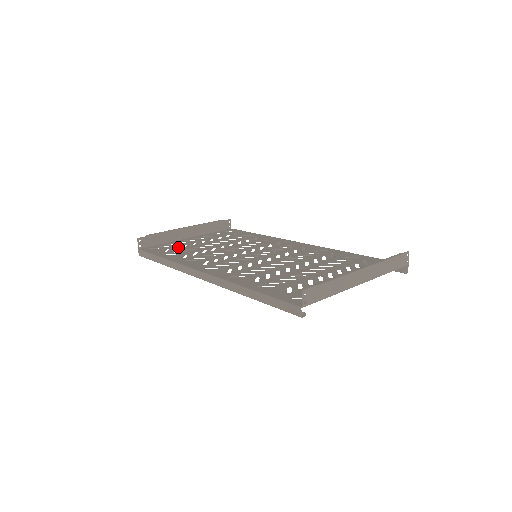
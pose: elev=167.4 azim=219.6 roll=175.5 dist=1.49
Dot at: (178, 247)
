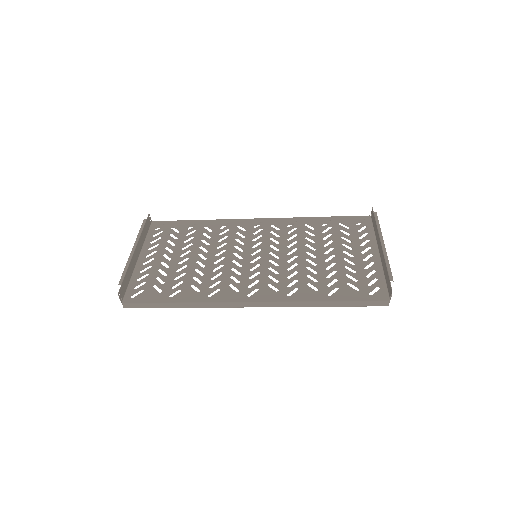
Dot at: occluded
